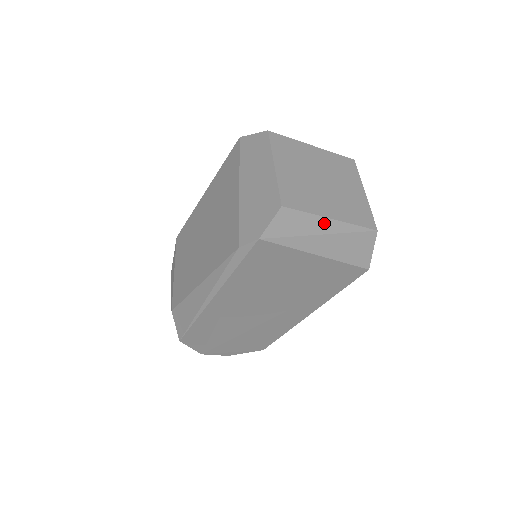
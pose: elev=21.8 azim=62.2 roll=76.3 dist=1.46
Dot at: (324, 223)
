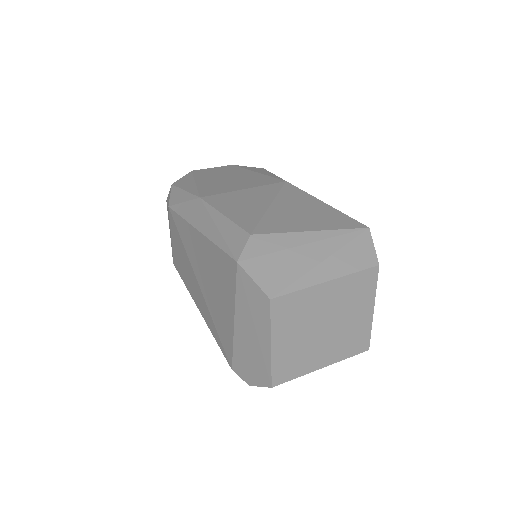
Dot at: (314, 369)
